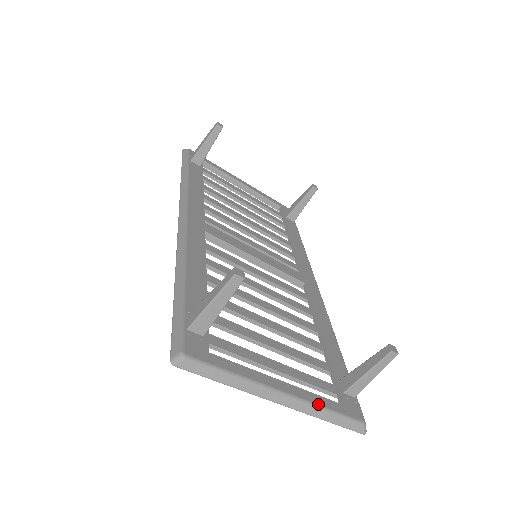
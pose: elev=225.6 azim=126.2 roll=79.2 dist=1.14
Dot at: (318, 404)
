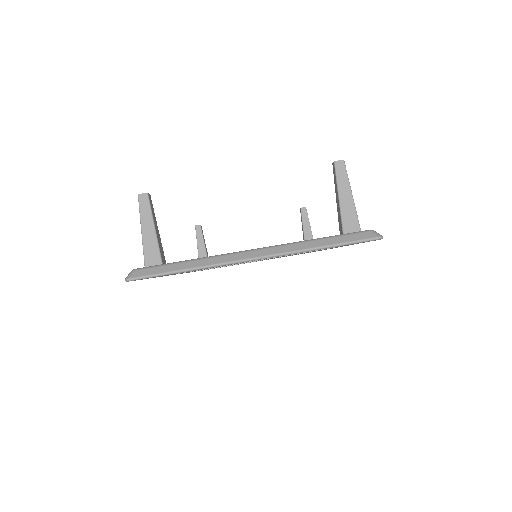
Dot at: (299, 241)
